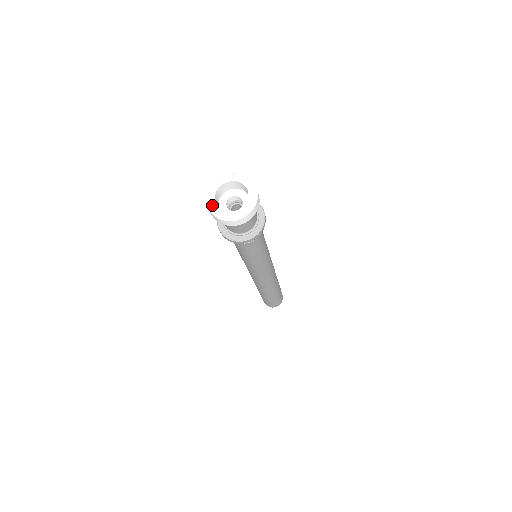
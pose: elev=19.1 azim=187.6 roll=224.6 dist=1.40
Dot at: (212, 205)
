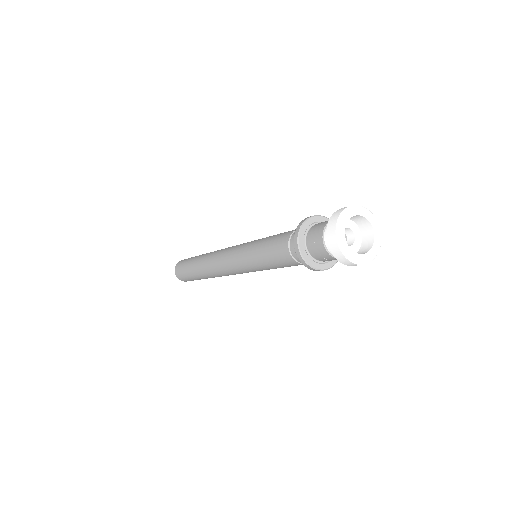
Dot at: (348, 252)
